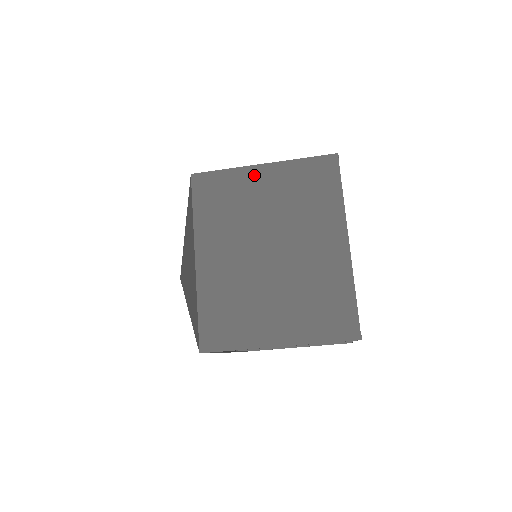
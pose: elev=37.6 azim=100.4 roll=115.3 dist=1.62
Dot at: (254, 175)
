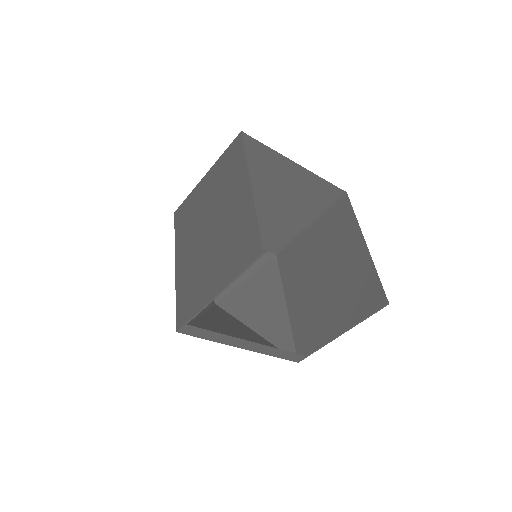
Dot at: (201, 186)
